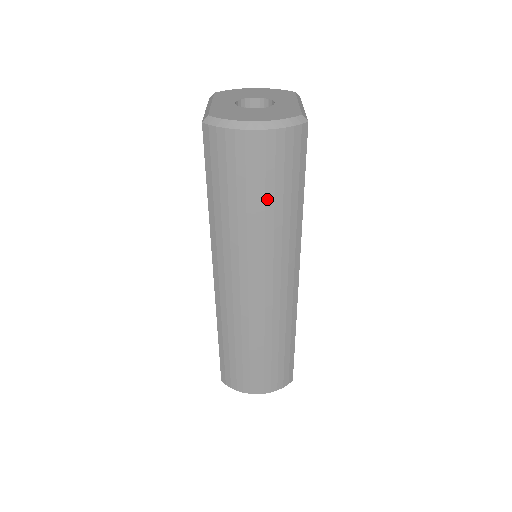
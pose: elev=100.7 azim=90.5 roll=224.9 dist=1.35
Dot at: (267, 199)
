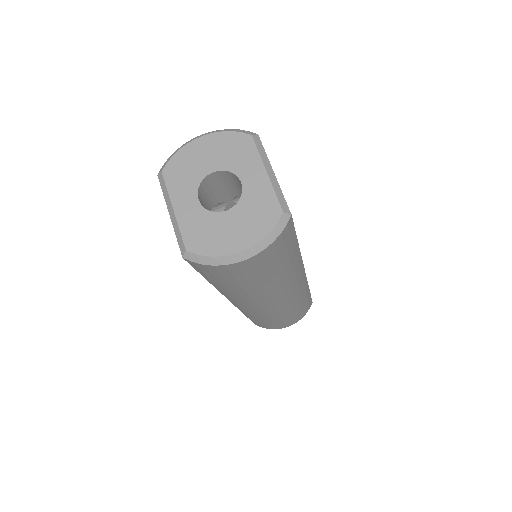
Dot at: (269, 276)
